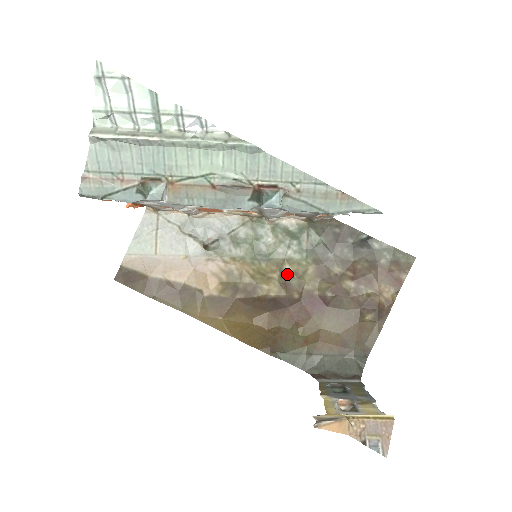
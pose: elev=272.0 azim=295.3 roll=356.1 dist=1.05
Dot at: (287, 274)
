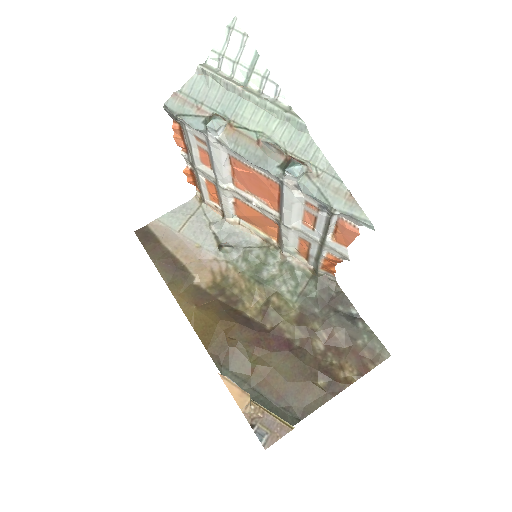
Dot at: (271, 304)
